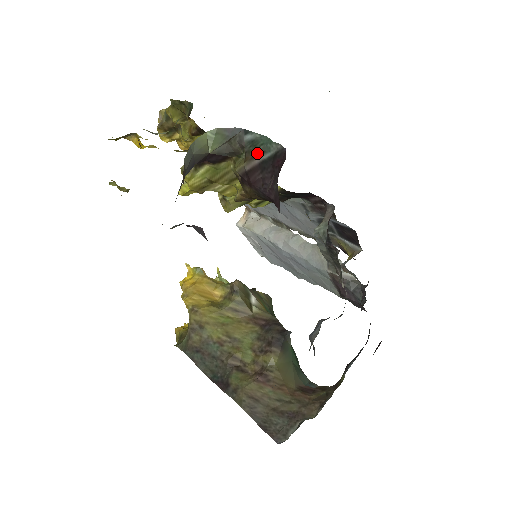
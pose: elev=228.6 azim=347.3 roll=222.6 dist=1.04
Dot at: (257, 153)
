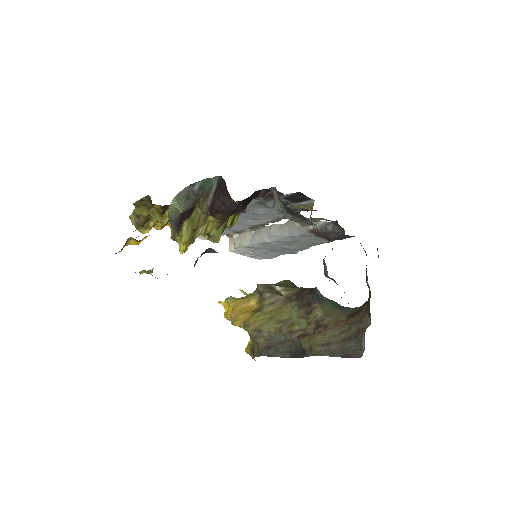
Dot at: (208, 191)
